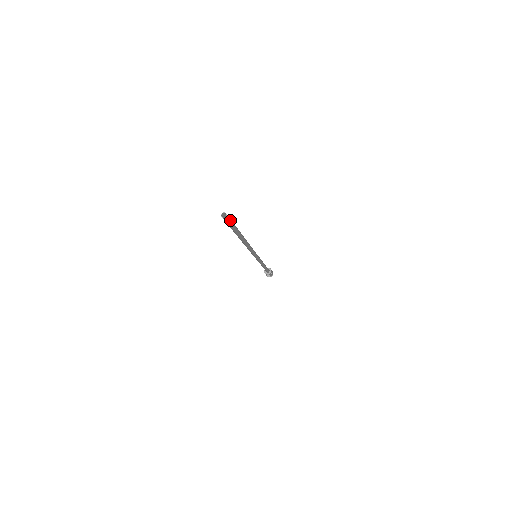
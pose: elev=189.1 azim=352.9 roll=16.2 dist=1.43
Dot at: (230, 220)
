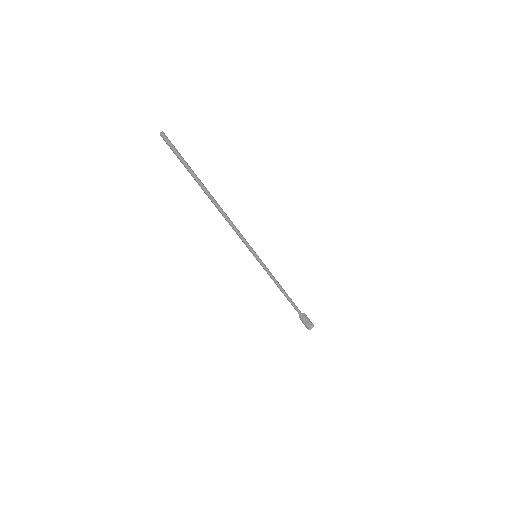
Dot at: (172, 144)
